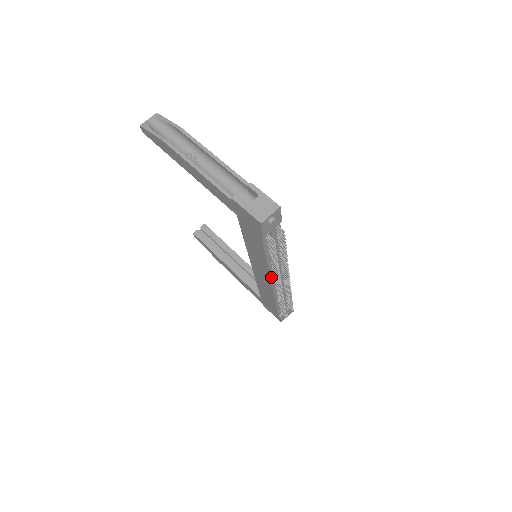
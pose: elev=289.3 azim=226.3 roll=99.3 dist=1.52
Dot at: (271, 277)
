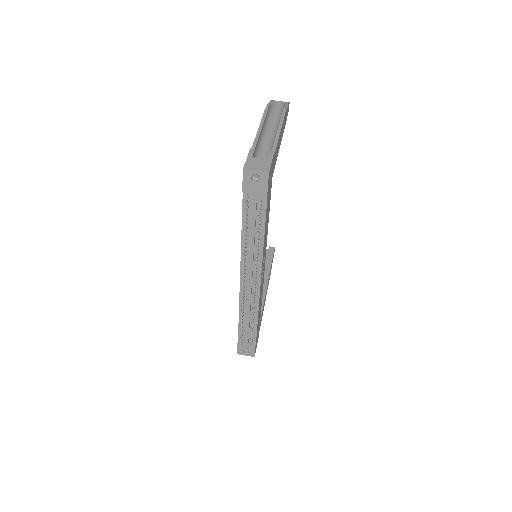
Dot at: (242, 267)
